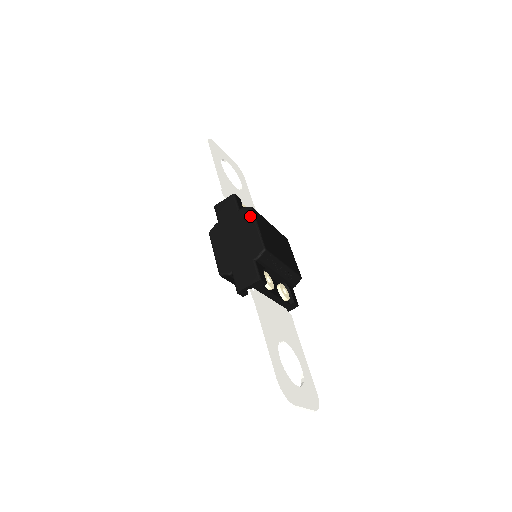
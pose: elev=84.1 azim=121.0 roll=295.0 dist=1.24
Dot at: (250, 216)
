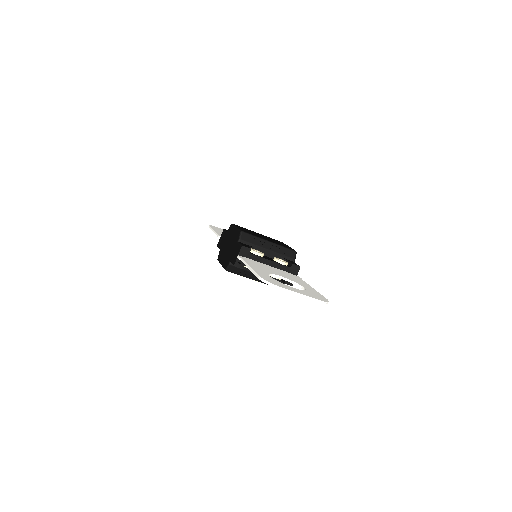
Dot at: (232, 227)
